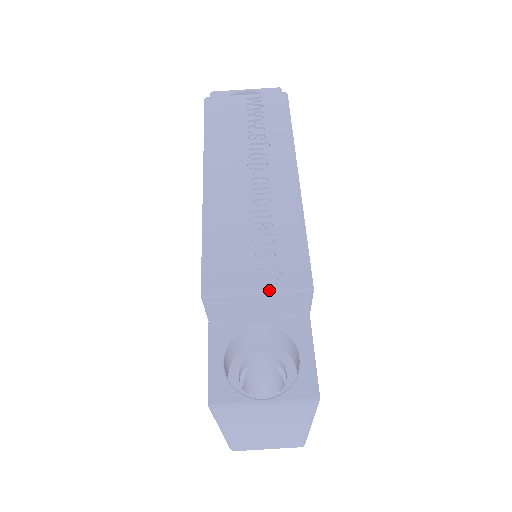
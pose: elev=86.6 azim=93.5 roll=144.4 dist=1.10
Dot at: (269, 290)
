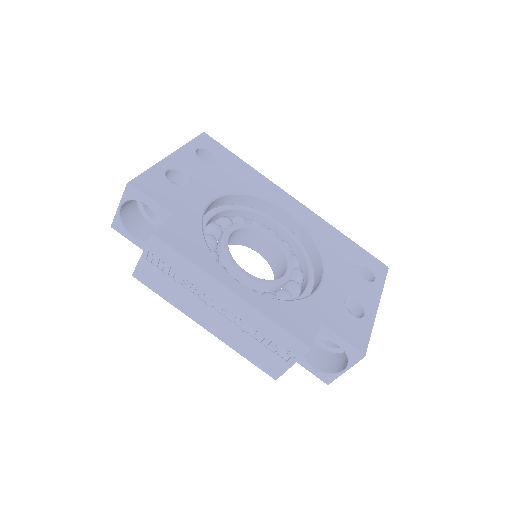
Dot at: (294, 362)
